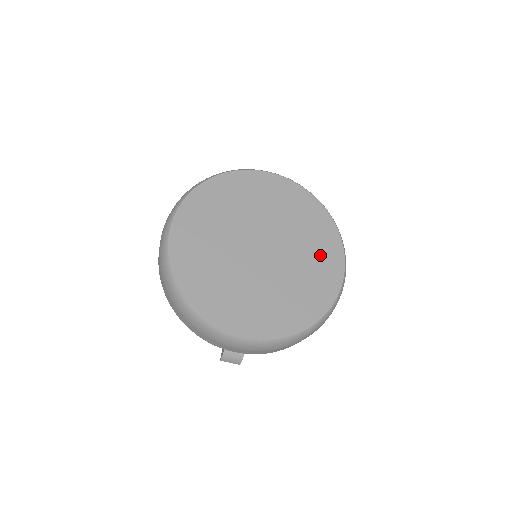
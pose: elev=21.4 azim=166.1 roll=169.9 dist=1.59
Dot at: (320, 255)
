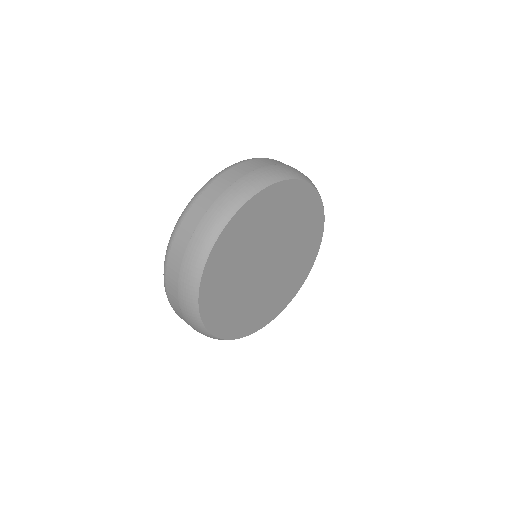
Dot at: (295, 208)
